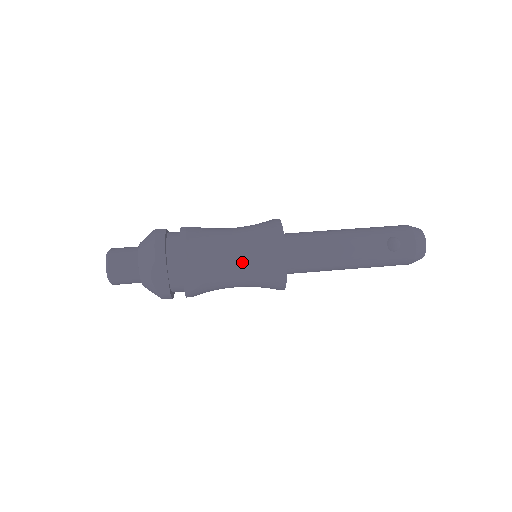
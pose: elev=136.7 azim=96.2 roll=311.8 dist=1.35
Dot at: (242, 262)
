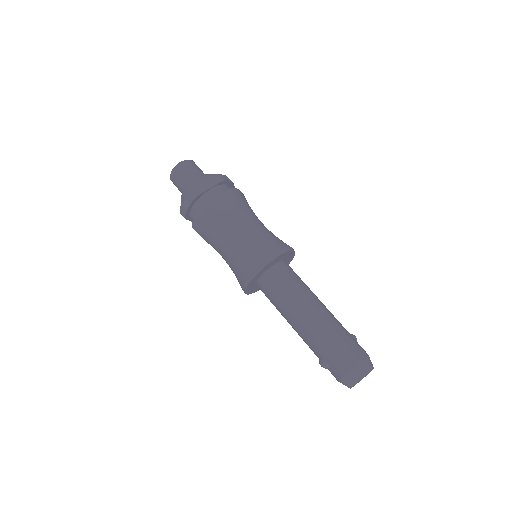
Dot at: (226, 262)
